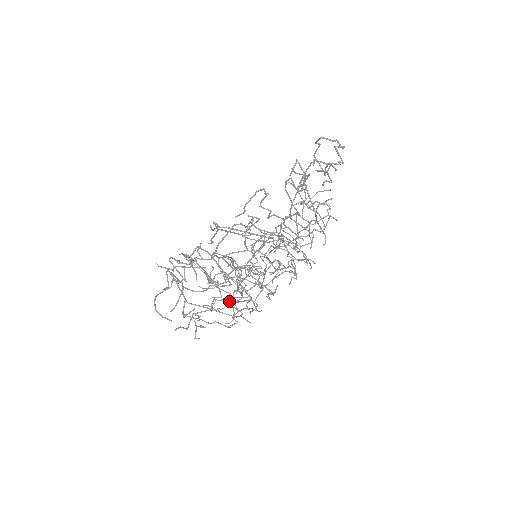
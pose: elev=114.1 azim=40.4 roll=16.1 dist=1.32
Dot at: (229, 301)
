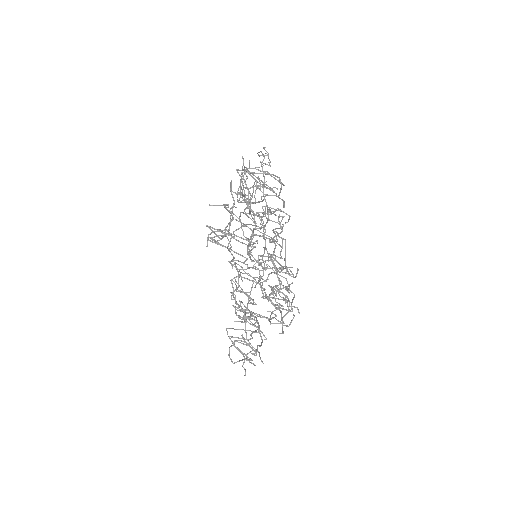
Dot at: (282, 238)
